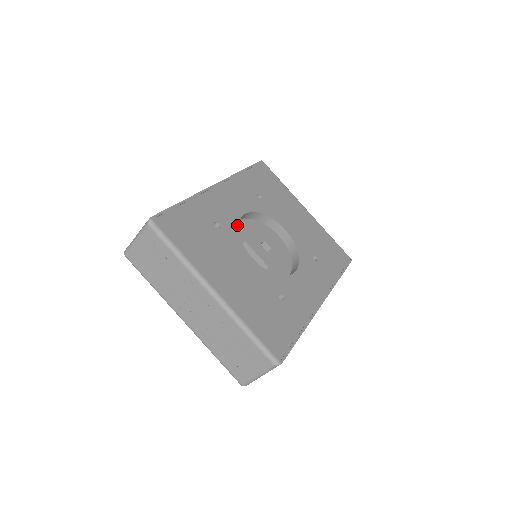
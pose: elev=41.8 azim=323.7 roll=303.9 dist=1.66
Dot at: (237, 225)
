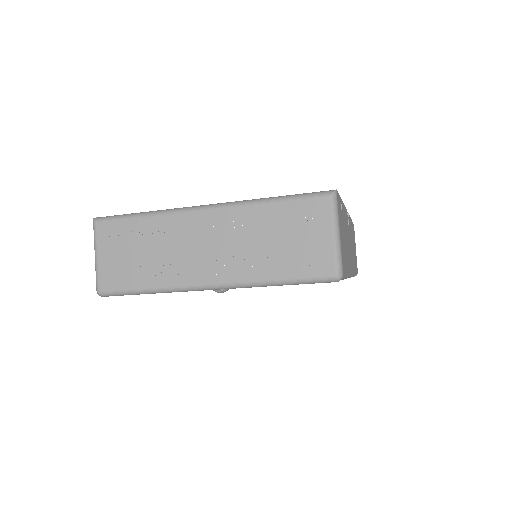
Dot at: occluded
